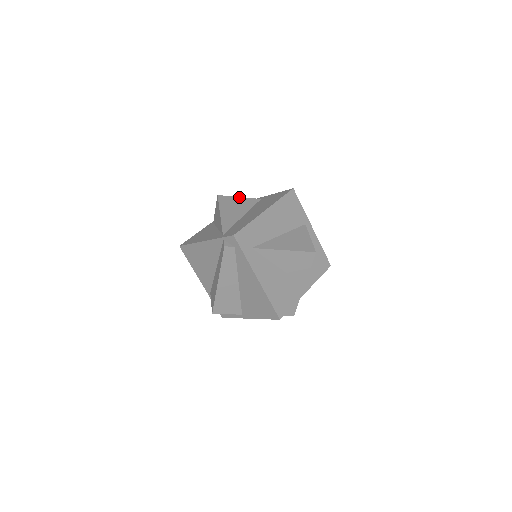
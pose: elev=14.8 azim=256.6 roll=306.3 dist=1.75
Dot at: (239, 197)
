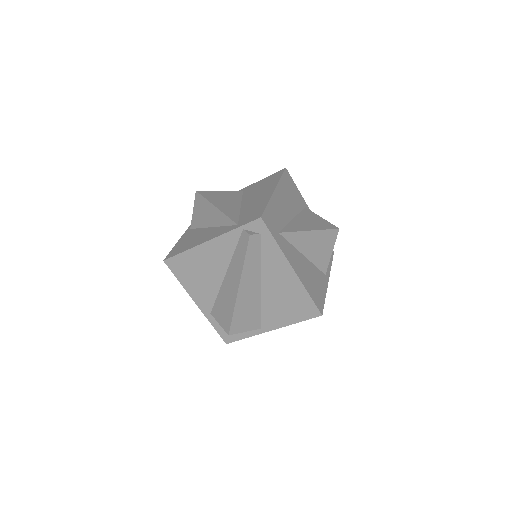
Dot at: occluded
